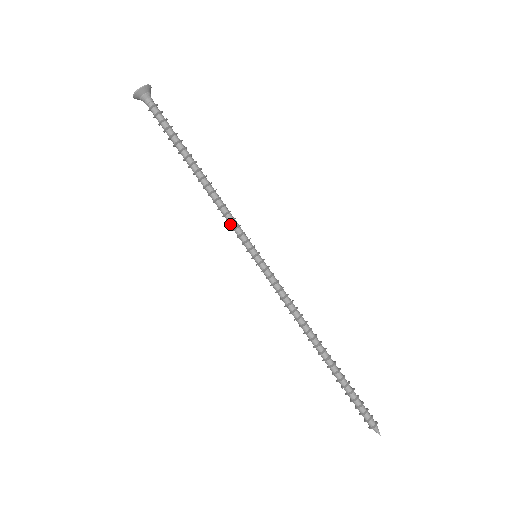
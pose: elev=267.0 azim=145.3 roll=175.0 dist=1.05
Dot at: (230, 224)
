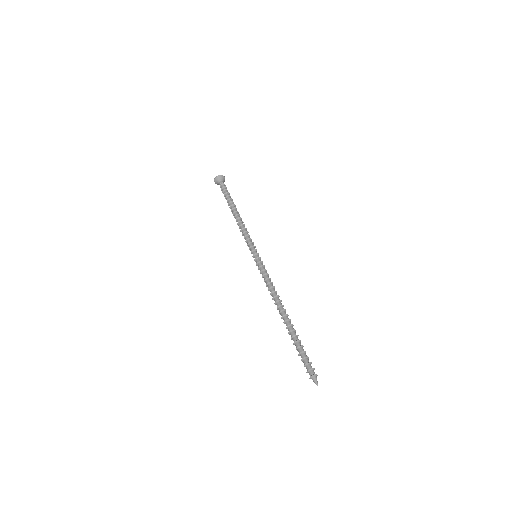
Dot at: (245, 239)
